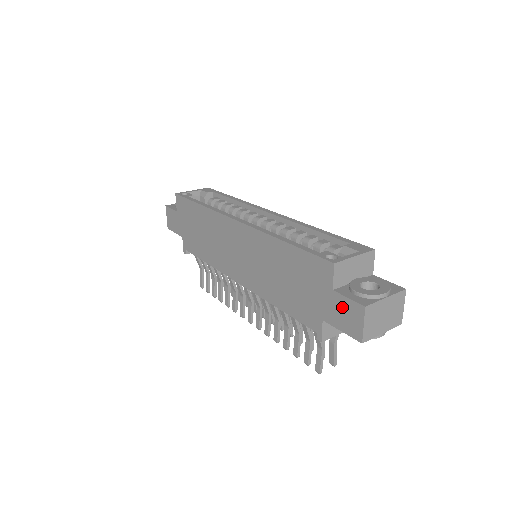
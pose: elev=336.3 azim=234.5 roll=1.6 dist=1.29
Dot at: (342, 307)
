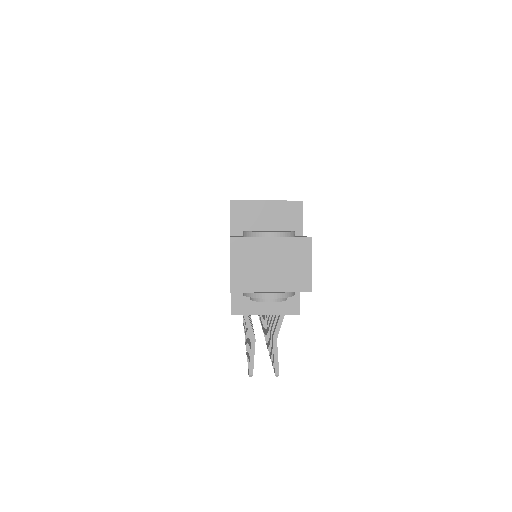
Dot at: occluded
